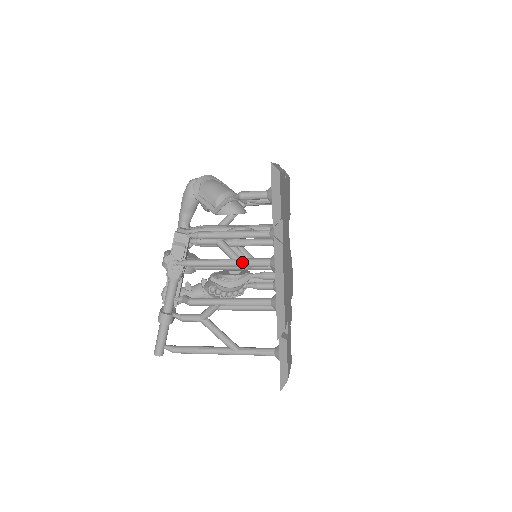
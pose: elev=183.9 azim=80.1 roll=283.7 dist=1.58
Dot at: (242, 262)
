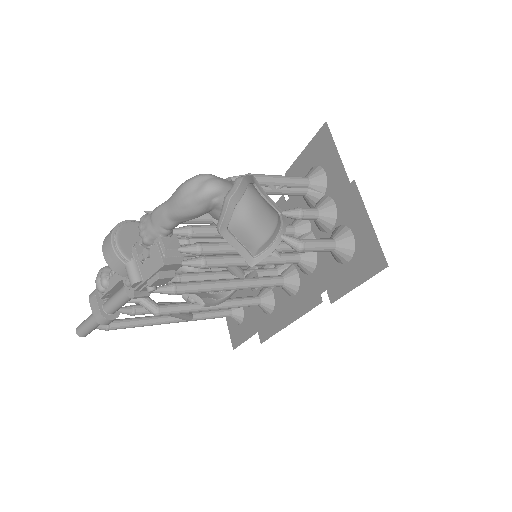
Dot at: (251, 288)
